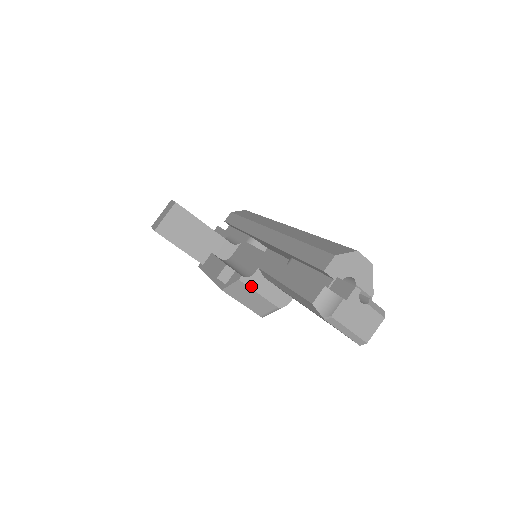
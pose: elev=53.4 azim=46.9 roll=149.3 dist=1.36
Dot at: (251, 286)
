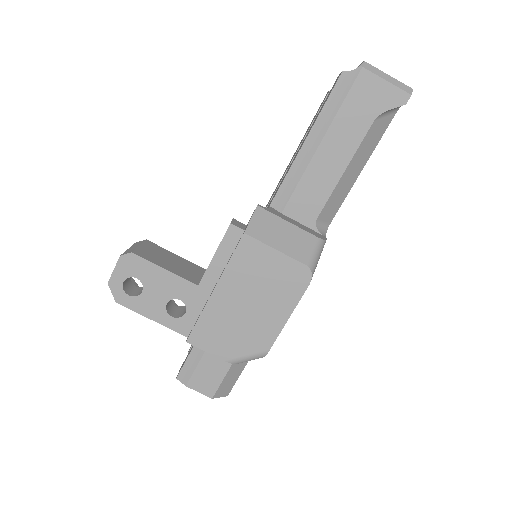
Dot at: (275, 214)
